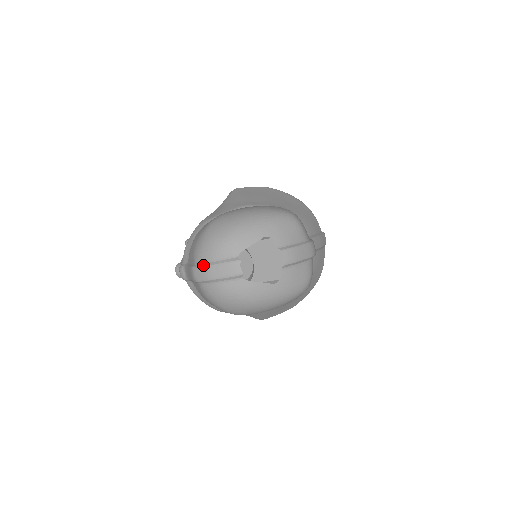
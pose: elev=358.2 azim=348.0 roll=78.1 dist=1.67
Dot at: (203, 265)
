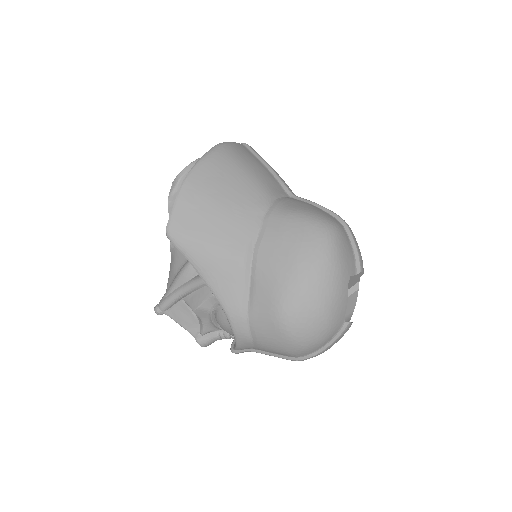
Dot at: (315, 355)
